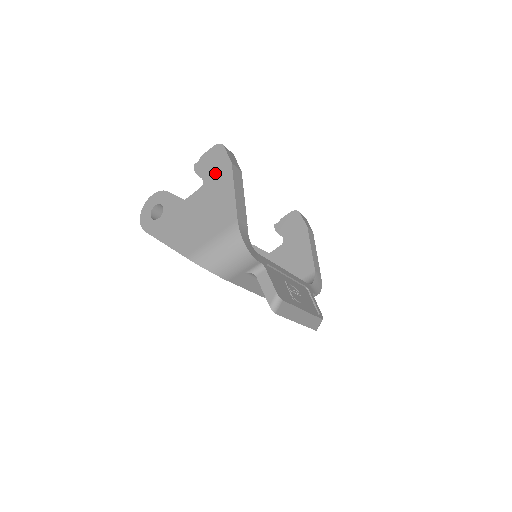
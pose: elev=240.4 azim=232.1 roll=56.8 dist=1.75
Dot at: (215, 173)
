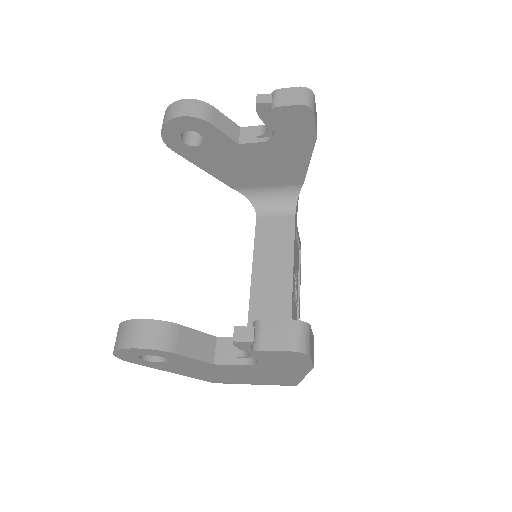
Dot at: (280, 366)
